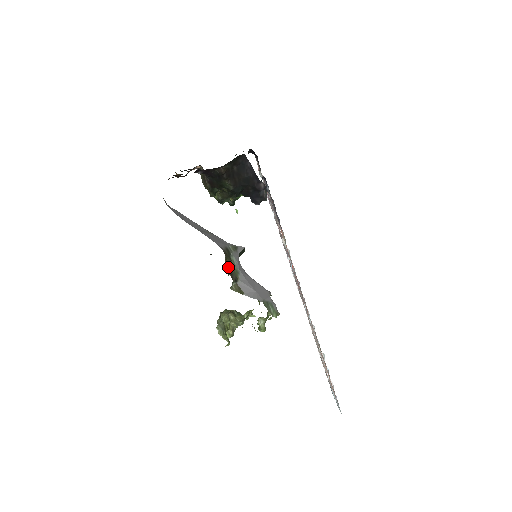
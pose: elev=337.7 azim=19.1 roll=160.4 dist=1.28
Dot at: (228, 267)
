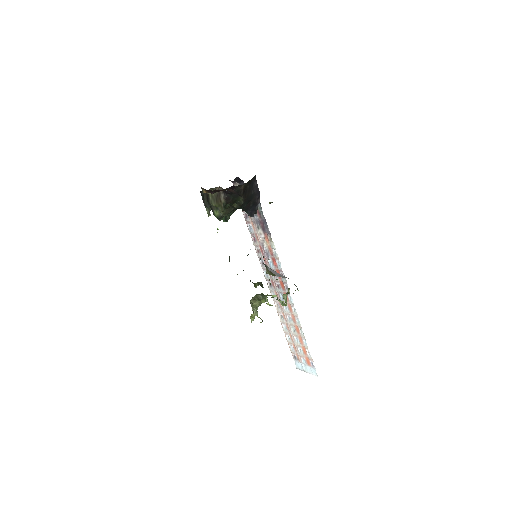
Dot at: (263, 257)
